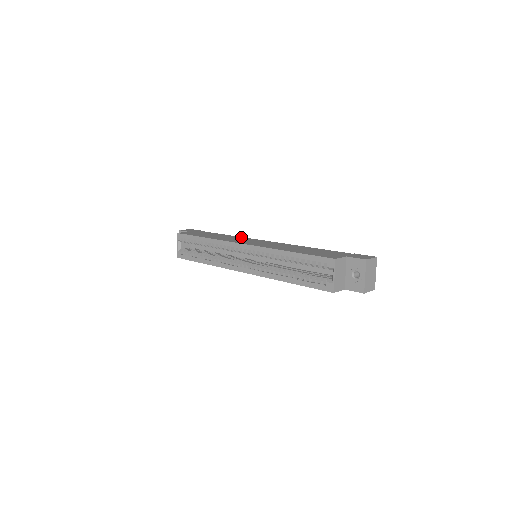
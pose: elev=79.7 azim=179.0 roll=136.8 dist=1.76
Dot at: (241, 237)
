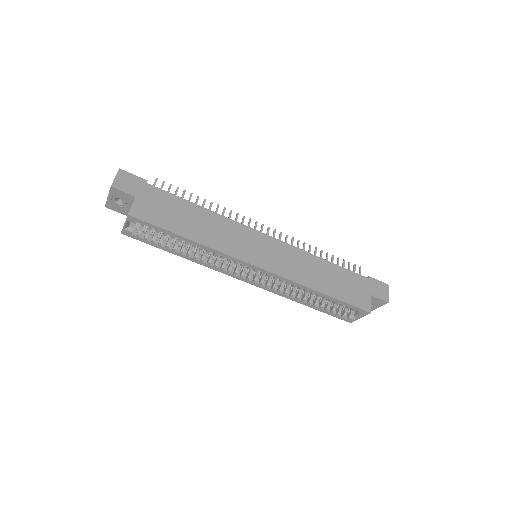
Dot at: (230, 221)
